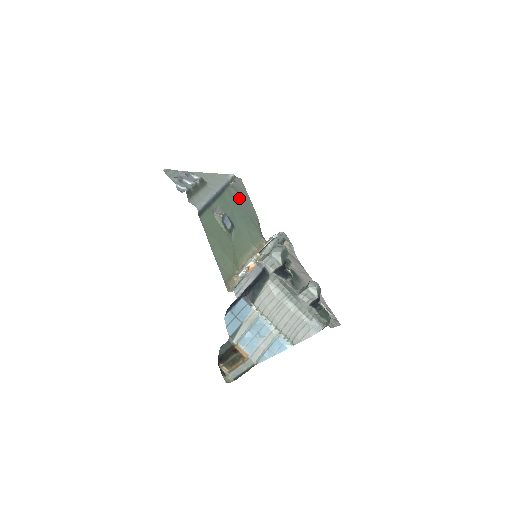
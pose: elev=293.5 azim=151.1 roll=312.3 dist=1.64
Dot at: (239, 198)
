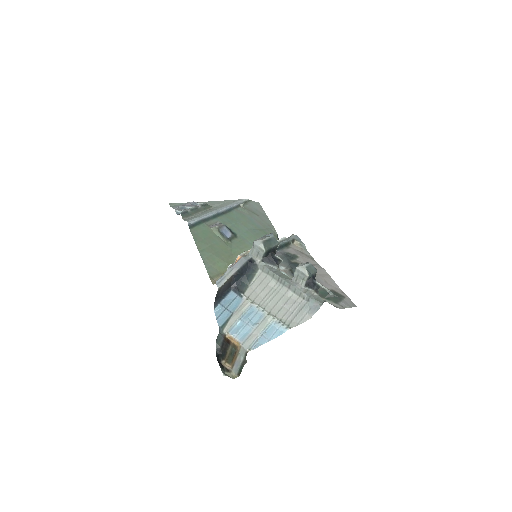
Dot at: (251, 216)
